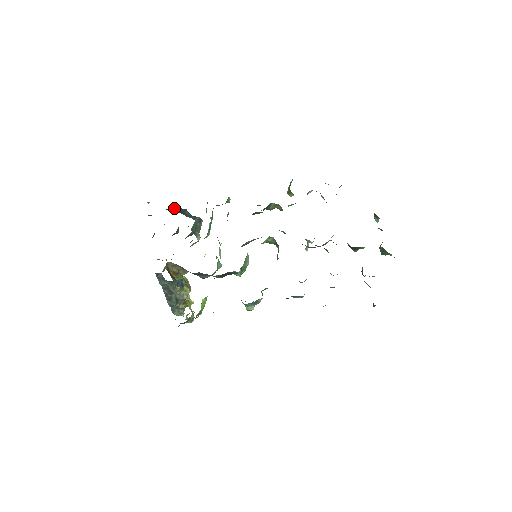
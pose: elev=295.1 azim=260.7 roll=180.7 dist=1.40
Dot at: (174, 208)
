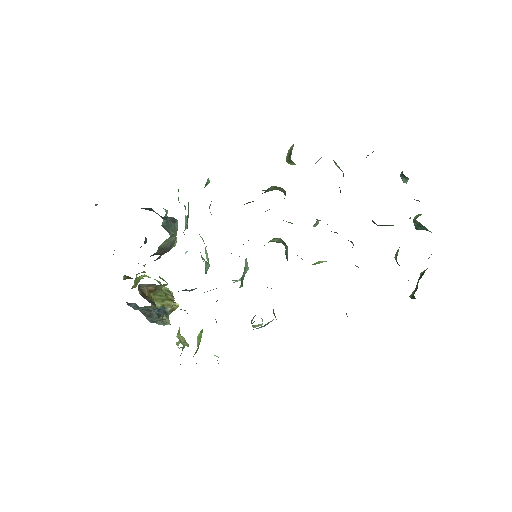
Dot at: occluded
